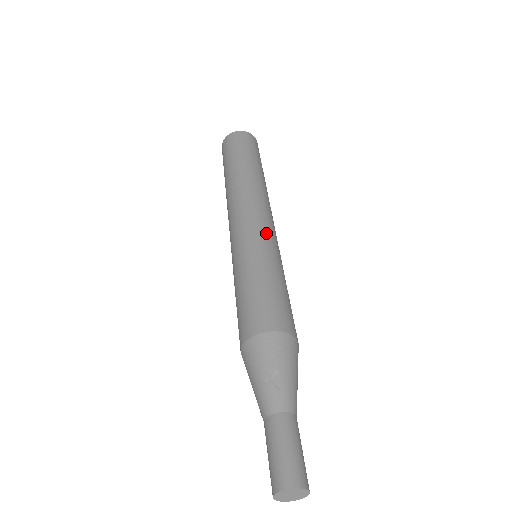
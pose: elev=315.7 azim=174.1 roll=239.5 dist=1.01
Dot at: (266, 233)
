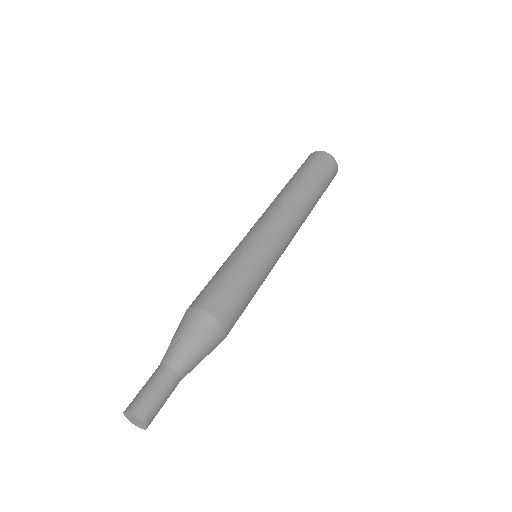
Dot at: (260, 236)
